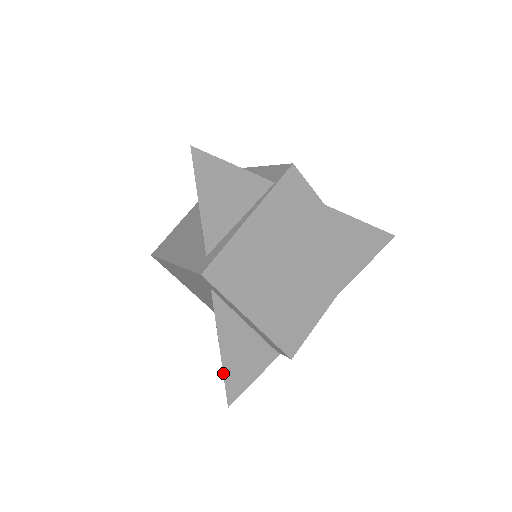
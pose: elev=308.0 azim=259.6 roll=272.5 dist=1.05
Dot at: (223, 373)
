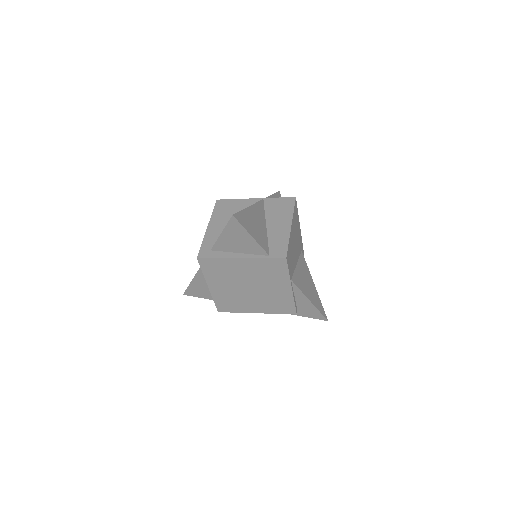
Dot at: (189, 285)
